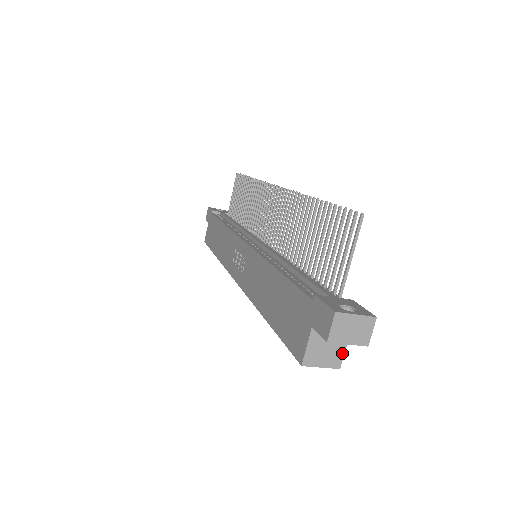
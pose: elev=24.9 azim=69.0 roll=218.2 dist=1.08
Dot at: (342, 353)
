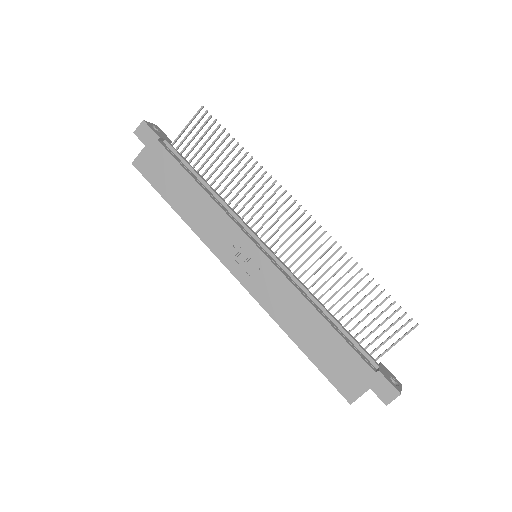
Dot at: occluded
